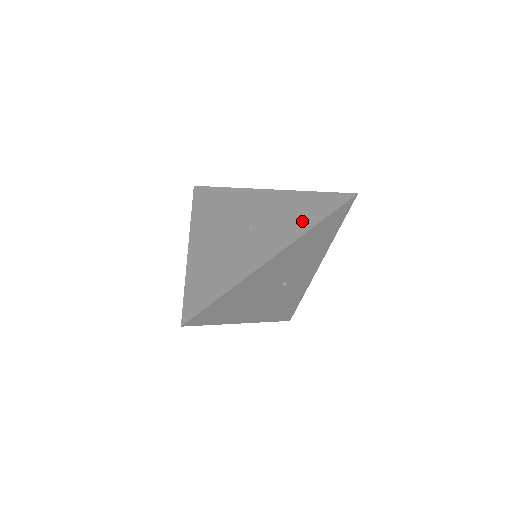
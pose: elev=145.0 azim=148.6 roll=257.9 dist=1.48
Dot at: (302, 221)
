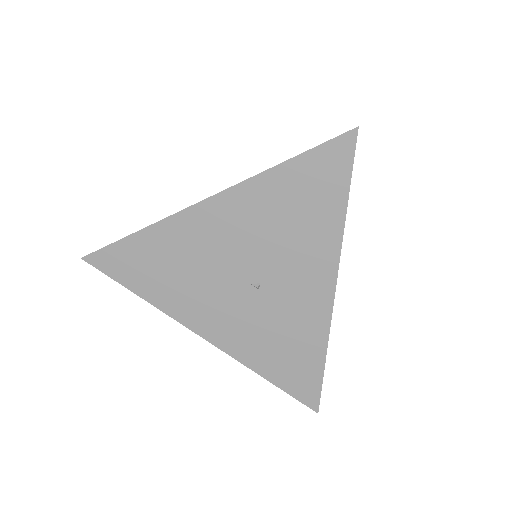
Dot at: occluded
